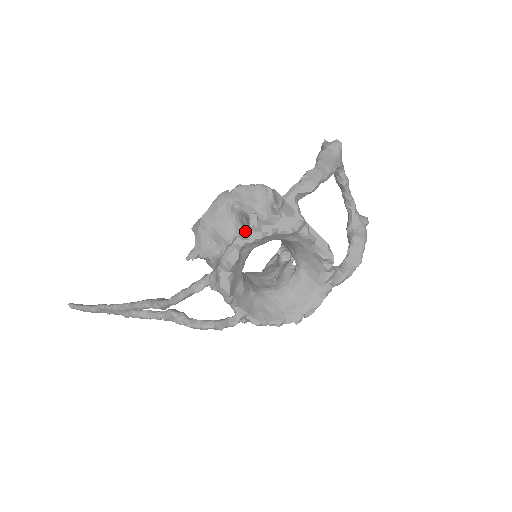
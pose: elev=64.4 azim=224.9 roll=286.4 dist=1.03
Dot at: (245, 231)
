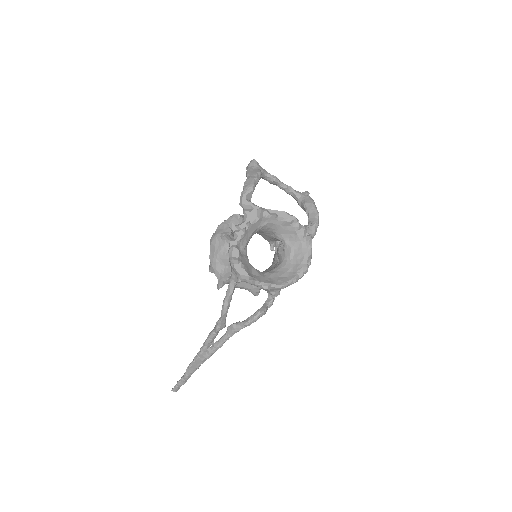
Dot at: occluded
